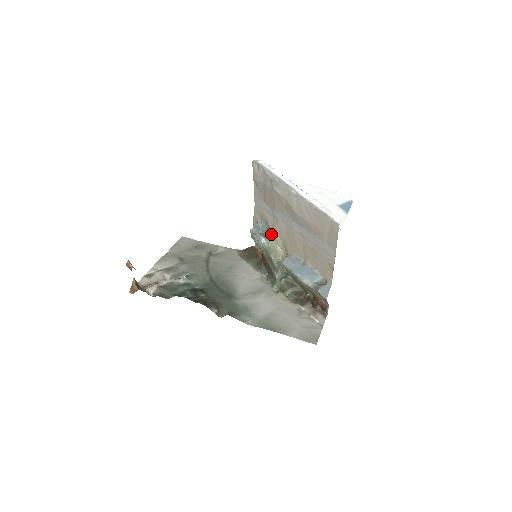
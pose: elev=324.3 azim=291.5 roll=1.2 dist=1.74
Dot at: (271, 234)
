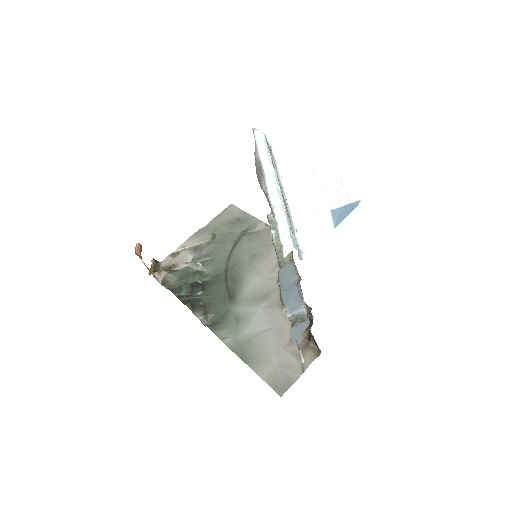
Dot at: occluded
